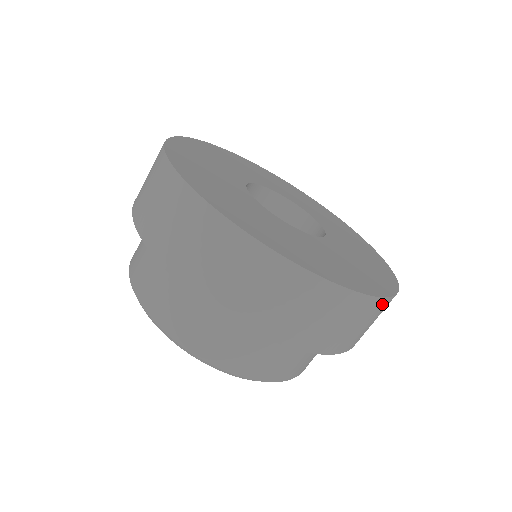
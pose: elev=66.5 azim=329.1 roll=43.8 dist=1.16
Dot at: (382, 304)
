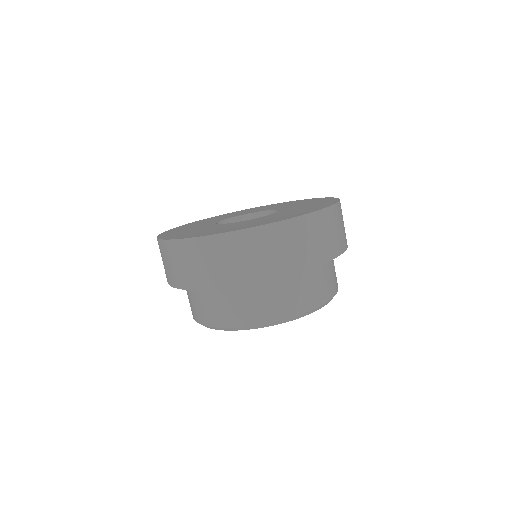
Dot at: (322, 216)
